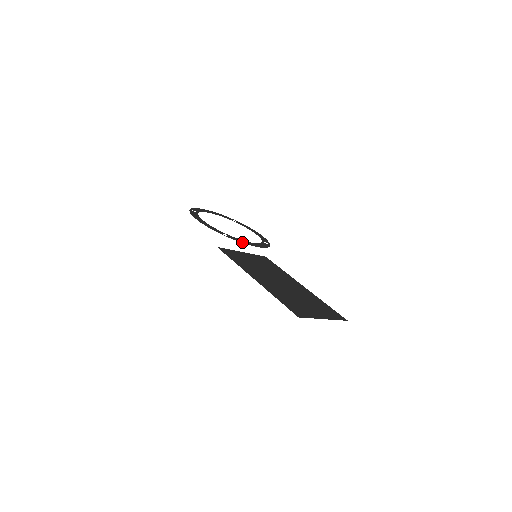
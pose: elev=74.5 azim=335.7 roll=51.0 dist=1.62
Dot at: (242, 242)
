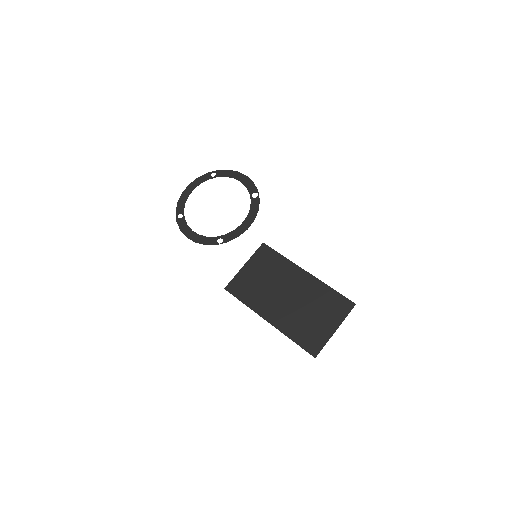
Dot at: (237, 236)
